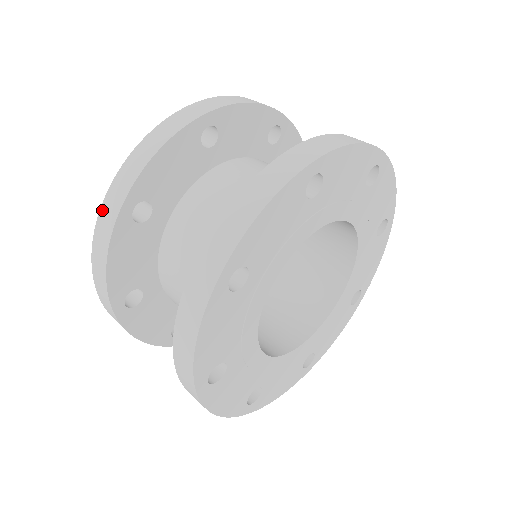
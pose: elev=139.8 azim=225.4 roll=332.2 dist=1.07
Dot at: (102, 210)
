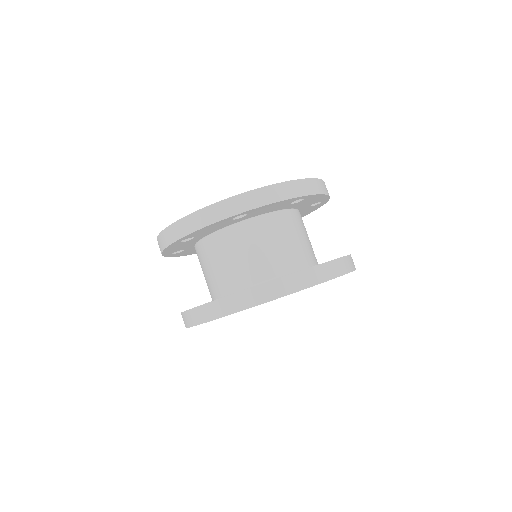
Dot at: (165, 231)
